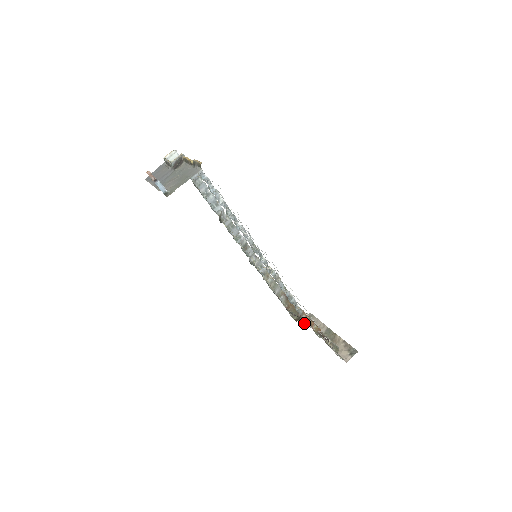
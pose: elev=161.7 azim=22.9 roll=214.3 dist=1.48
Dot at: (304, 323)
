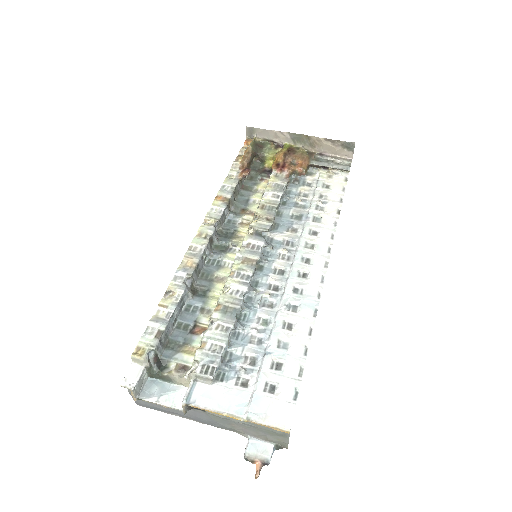
Dot at: (272, 159)
